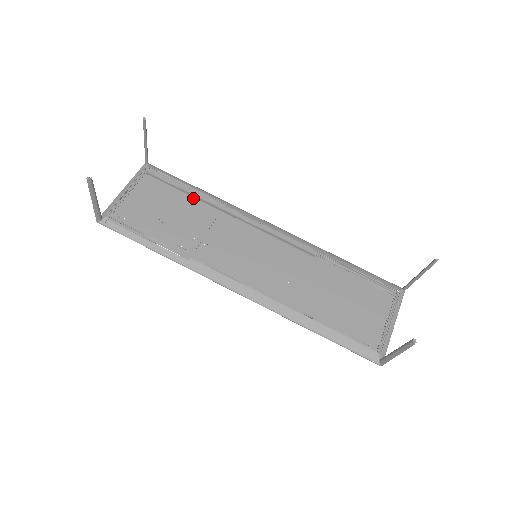
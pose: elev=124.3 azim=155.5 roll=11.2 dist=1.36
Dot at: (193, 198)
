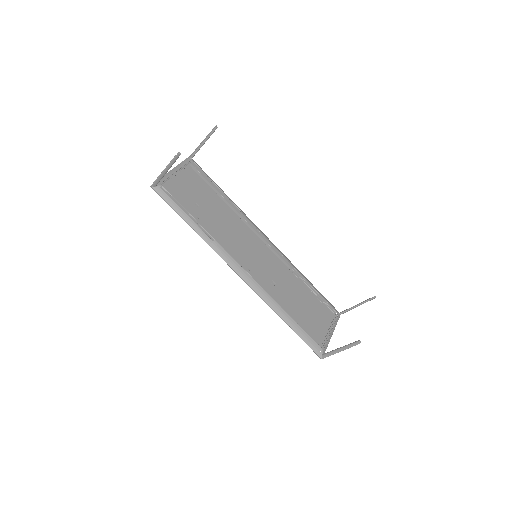
Dot at: (219, 197)
